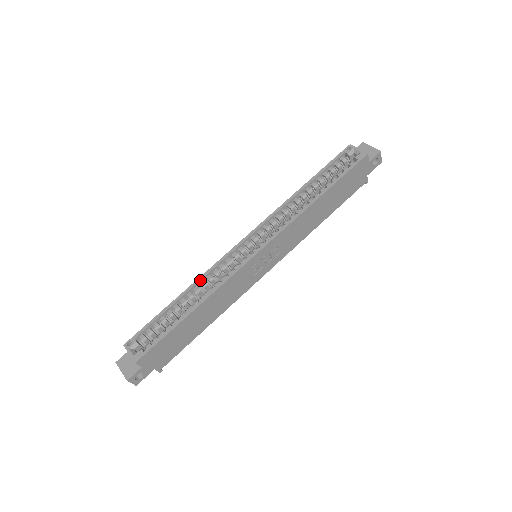
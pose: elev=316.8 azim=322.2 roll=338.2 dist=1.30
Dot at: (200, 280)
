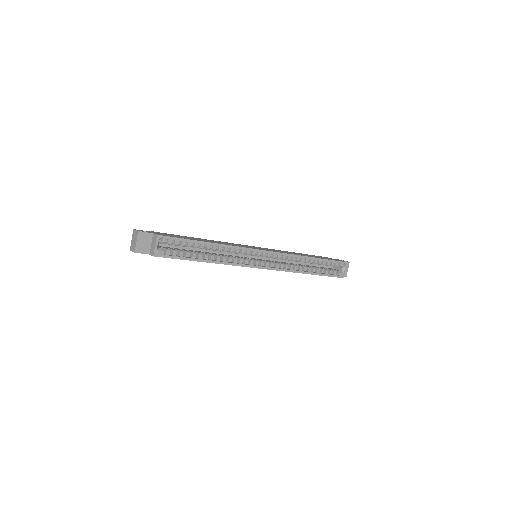
Dot at: (228, 247)
